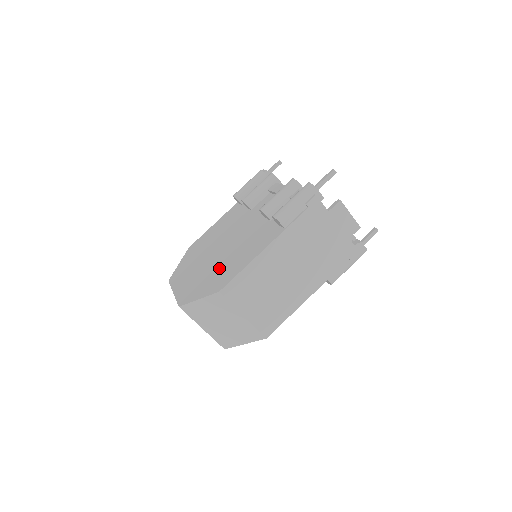
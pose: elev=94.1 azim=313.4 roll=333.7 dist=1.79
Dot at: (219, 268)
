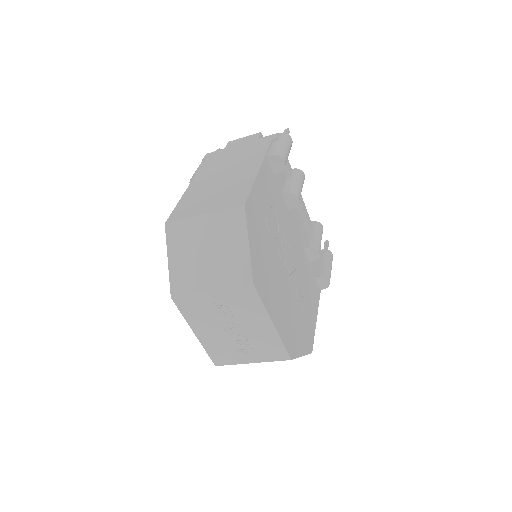
Dot at: occluded
